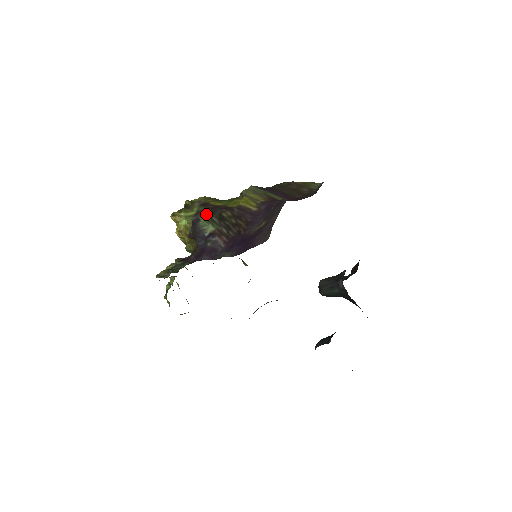
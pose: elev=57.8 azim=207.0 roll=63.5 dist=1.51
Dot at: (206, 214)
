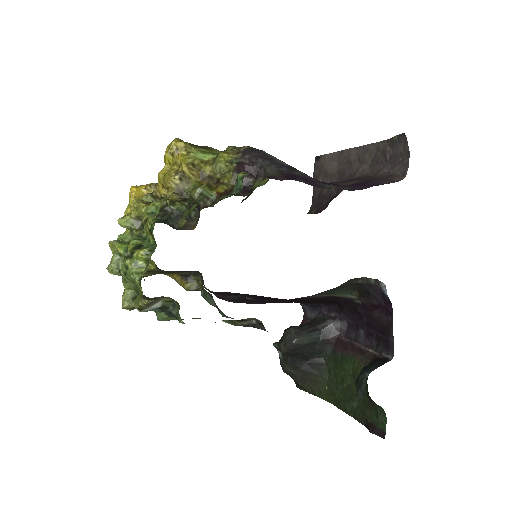
Dot at: occluded
